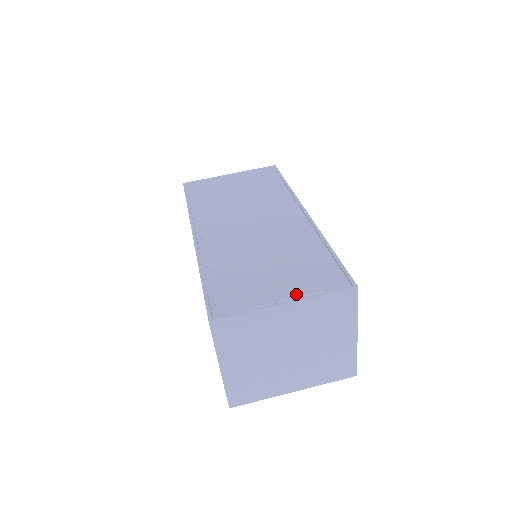
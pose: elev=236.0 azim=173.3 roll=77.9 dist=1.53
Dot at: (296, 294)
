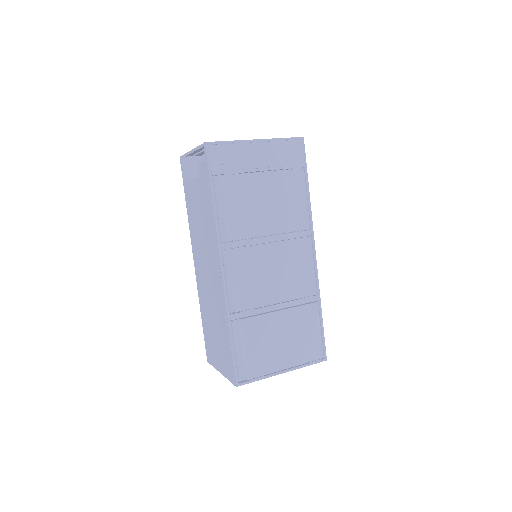
Dot at: (292, 365)
